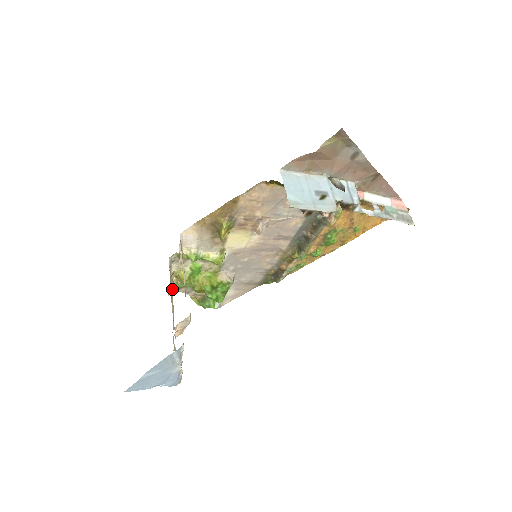
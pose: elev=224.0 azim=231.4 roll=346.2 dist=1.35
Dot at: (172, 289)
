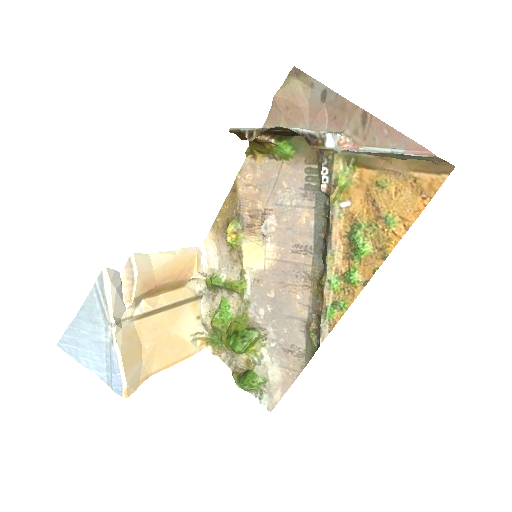
Dot at: (199, 331)
